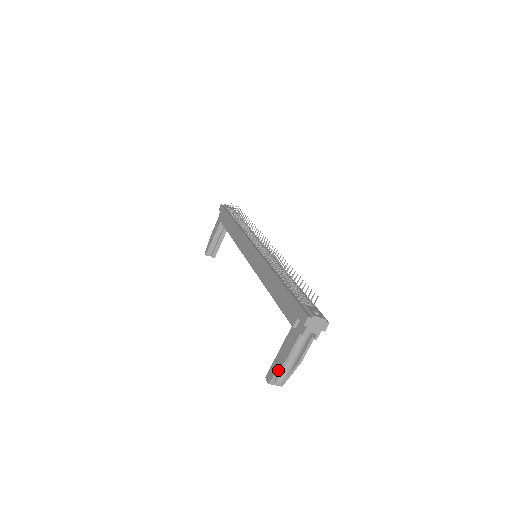
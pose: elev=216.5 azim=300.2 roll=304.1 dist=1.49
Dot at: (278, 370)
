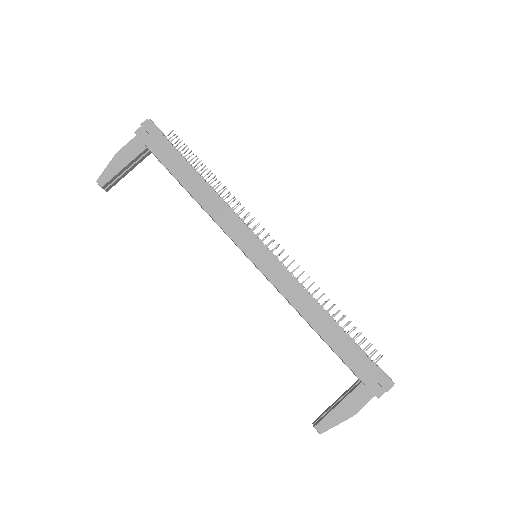
Dot at: occluded
